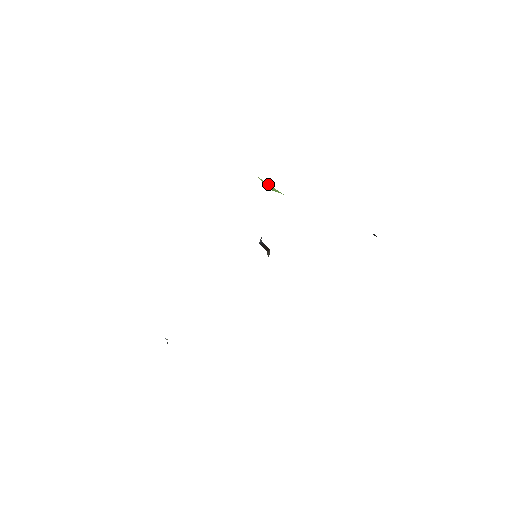
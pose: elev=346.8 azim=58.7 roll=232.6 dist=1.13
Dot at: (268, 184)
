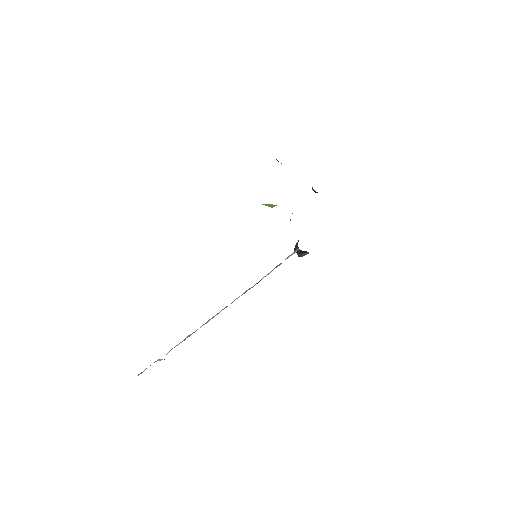
Dot at: (268, 204)
